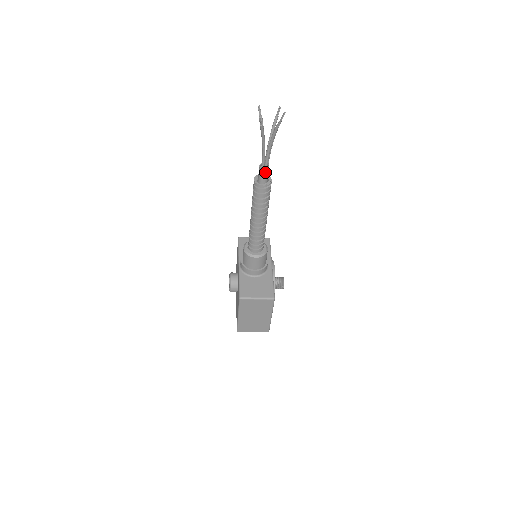
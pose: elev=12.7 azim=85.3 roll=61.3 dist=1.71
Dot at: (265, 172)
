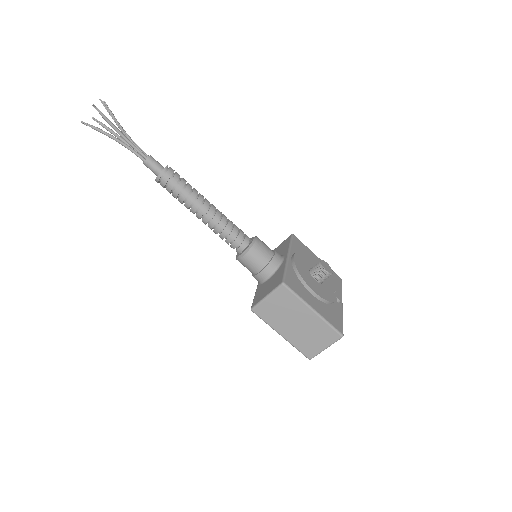
Dot at: (148, 163)
